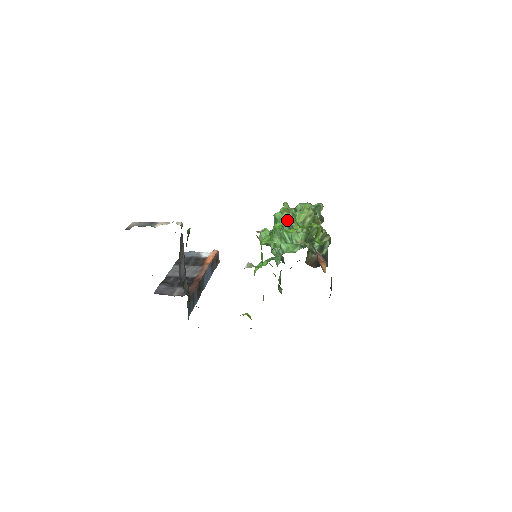
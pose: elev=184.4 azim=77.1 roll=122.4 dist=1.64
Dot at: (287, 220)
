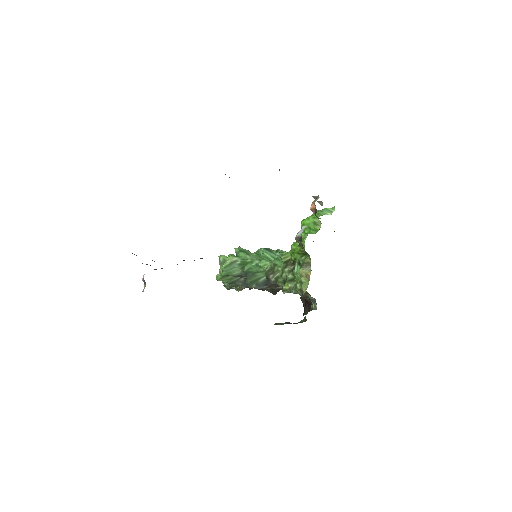
Dot at: occluded
